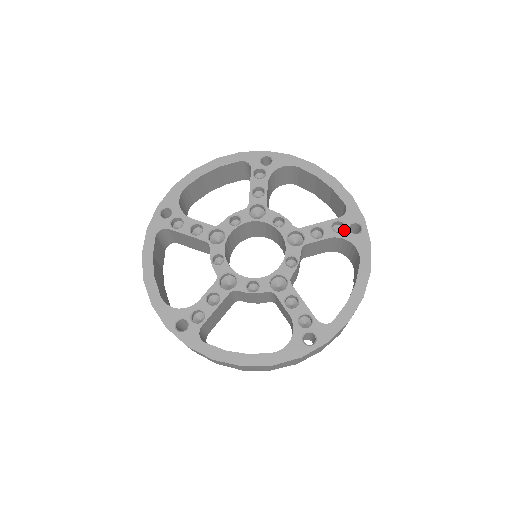
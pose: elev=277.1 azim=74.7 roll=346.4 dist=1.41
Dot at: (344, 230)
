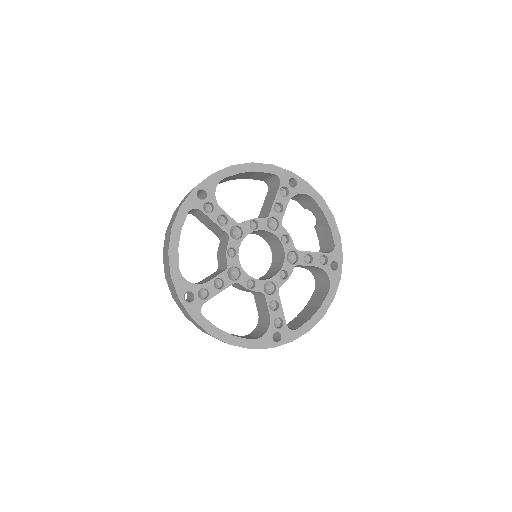
Dot at: (290, 190)
